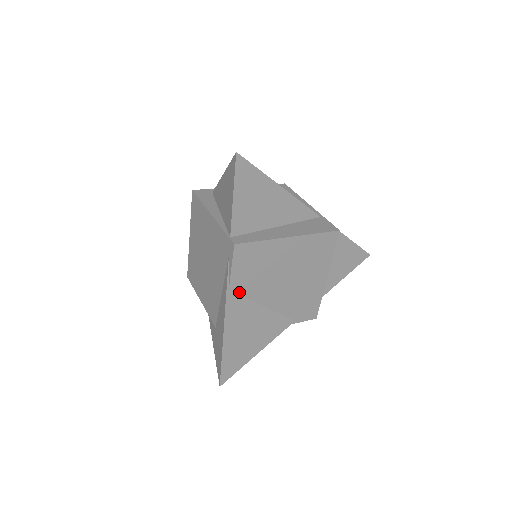
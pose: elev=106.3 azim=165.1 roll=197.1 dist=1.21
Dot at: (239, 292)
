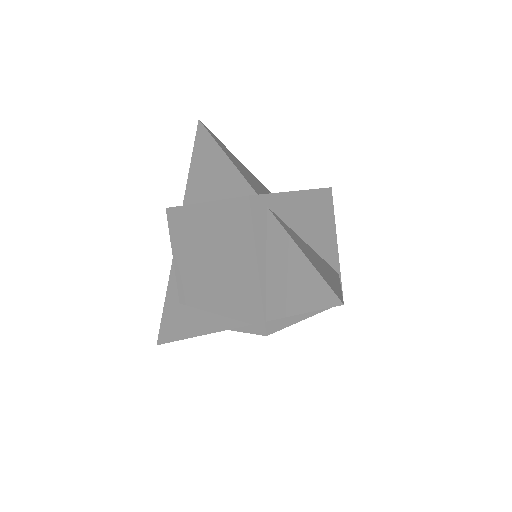
Dot at: occluded
